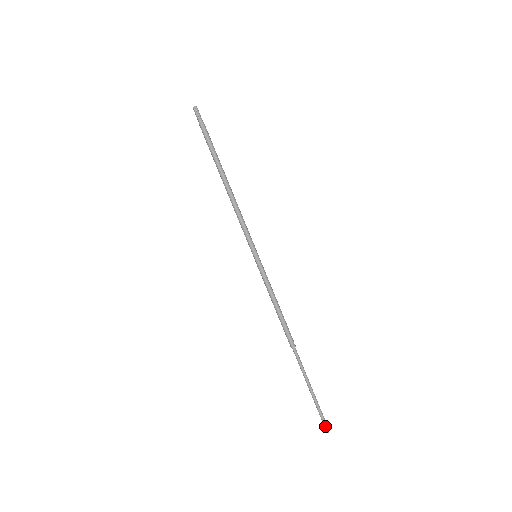
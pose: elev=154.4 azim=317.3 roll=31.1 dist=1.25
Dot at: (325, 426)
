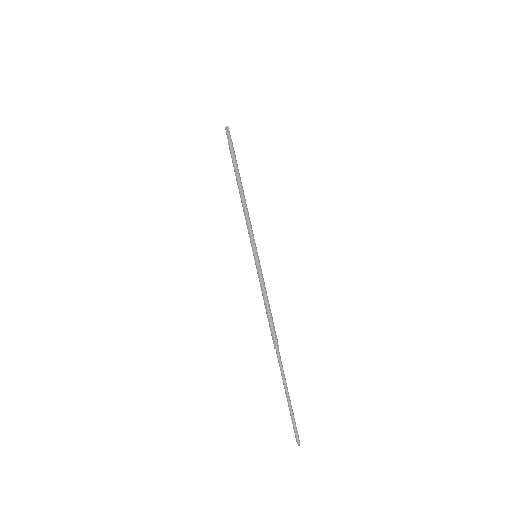
Dot at: (296, 438)
